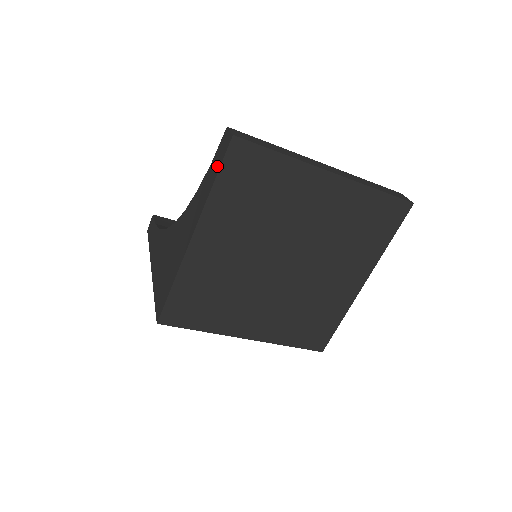
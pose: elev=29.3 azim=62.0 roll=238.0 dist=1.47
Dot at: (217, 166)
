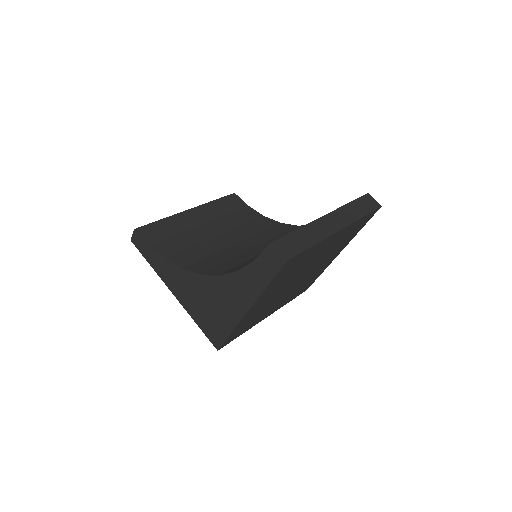
Dot at: (268, 273)
